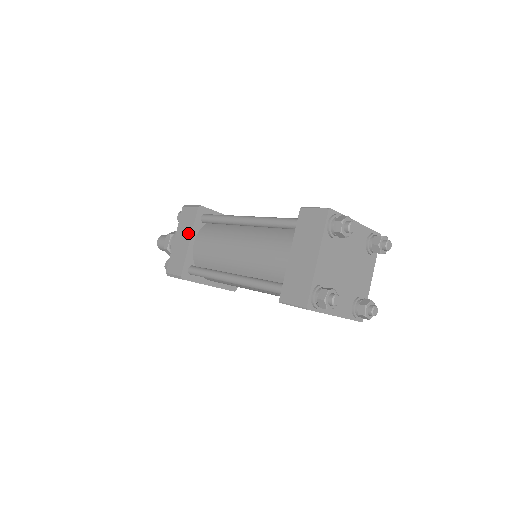
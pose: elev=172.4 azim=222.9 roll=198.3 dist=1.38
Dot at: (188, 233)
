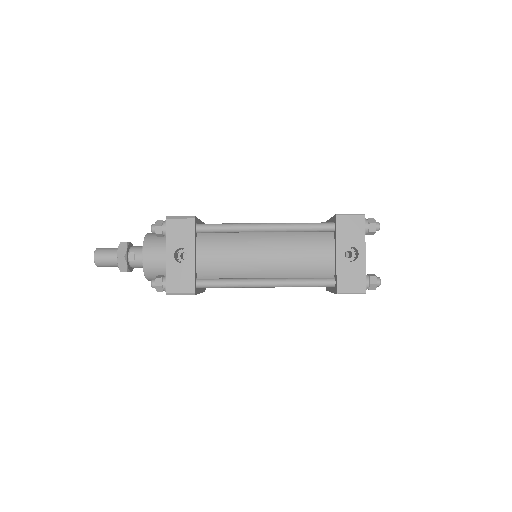
Dot at: occluded
